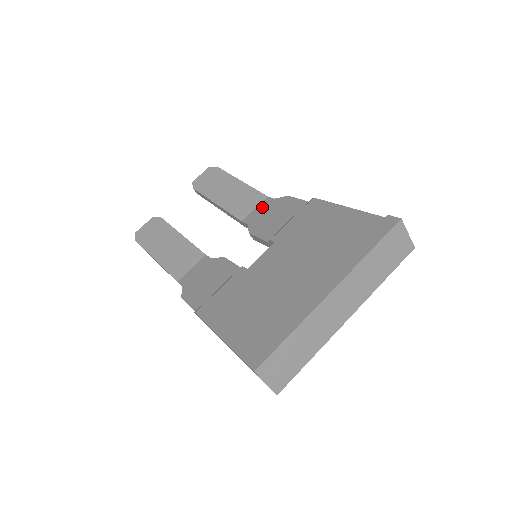
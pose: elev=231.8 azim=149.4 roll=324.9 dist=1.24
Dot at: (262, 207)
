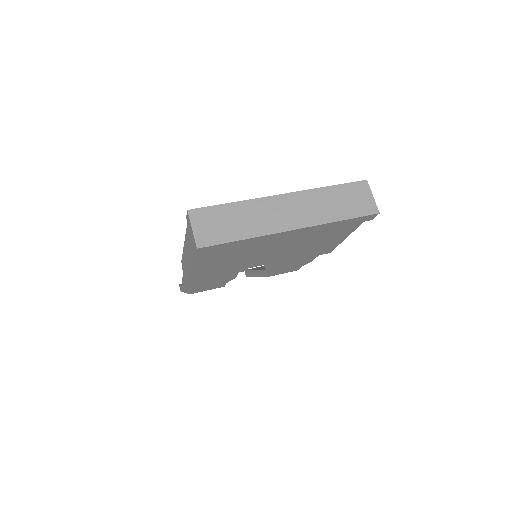
Dot at: occluded
